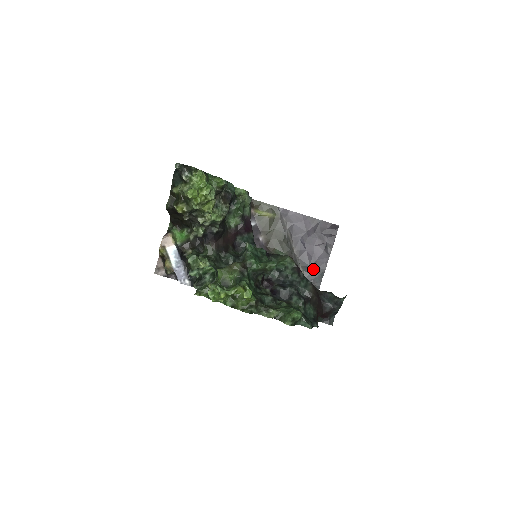
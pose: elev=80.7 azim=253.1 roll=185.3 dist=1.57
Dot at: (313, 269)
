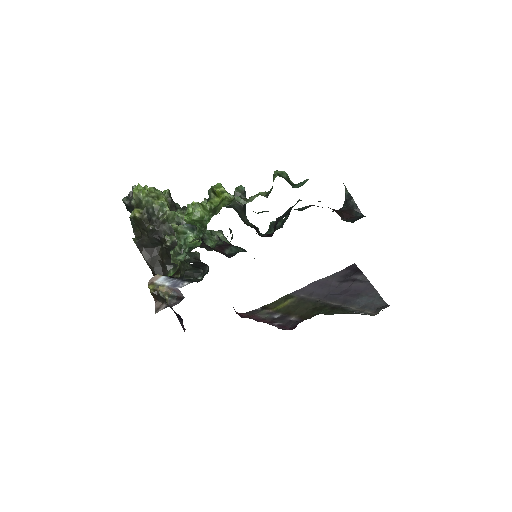
Dot at: (365, 299)
